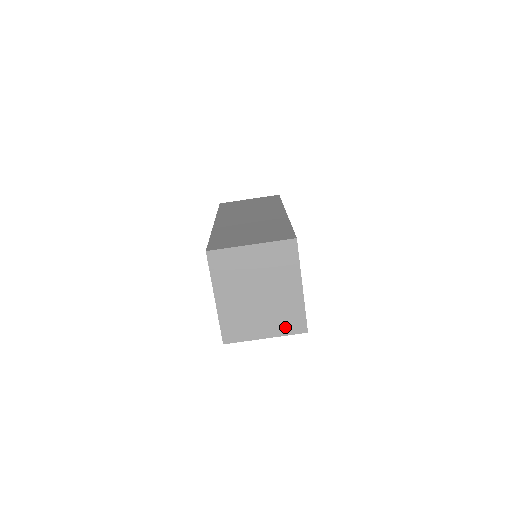
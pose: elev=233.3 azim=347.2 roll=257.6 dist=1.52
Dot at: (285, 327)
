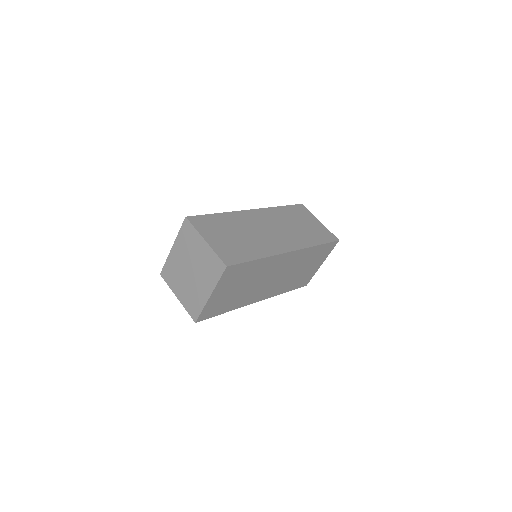
Dot at: (188, 305)
